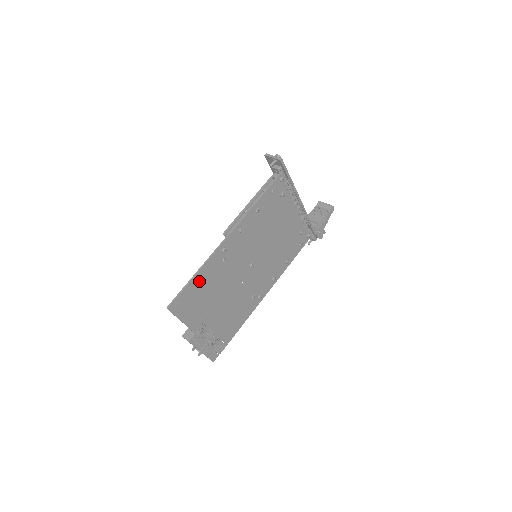
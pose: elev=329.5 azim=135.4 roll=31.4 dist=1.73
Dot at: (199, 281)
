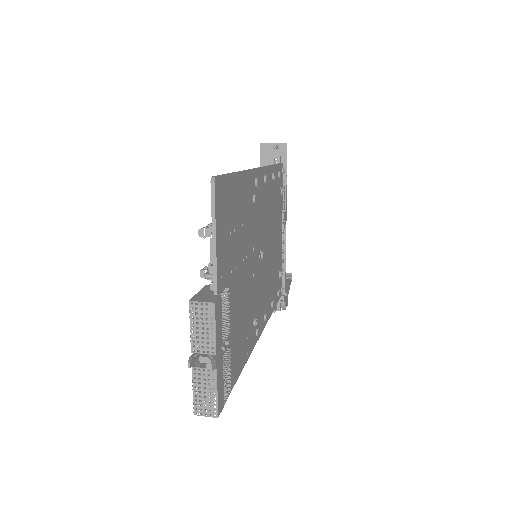
Dot at: (238, 191)
